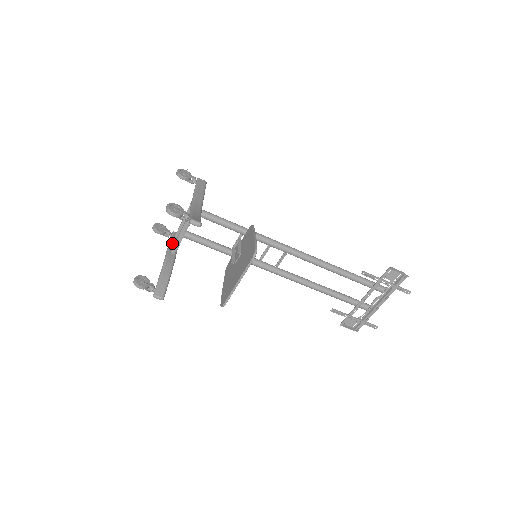
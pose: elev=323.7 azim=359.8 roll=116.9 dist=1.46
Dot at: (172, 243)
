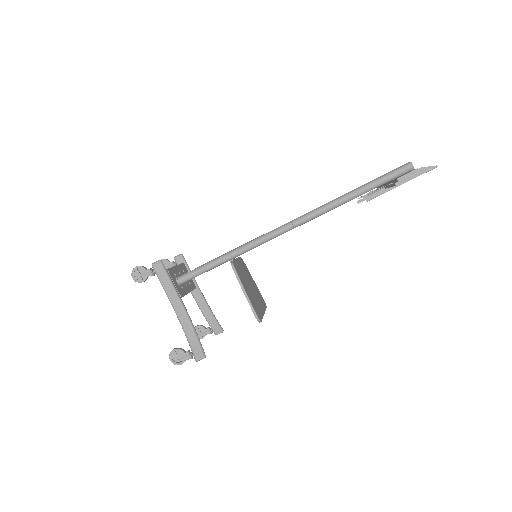
Dot at: occluded
